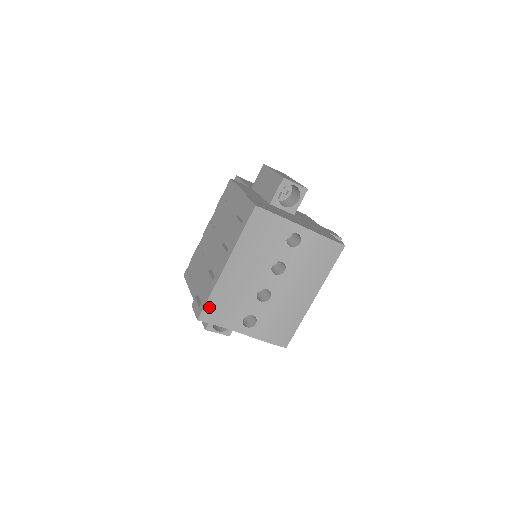
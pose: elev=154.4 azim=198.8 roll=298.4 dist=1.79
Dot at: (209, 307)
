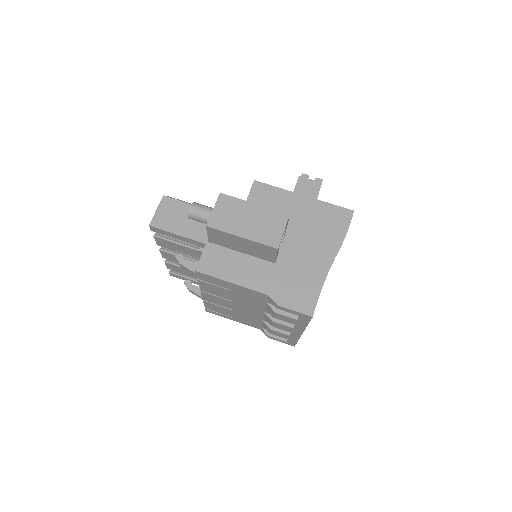
Dot at: occluded
